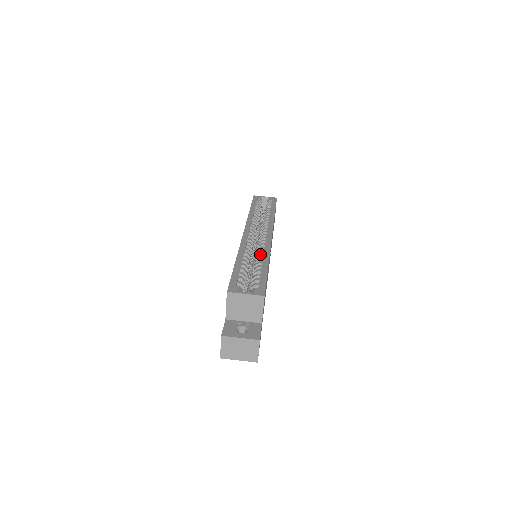
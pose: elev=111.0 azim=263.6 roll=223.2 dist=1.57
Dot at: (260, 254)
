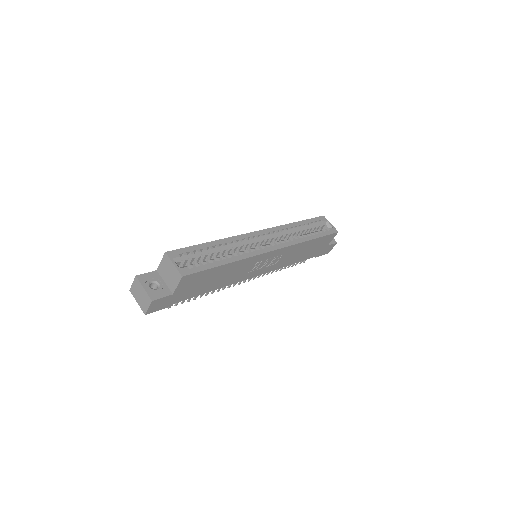
Dot at: (237, 253)
